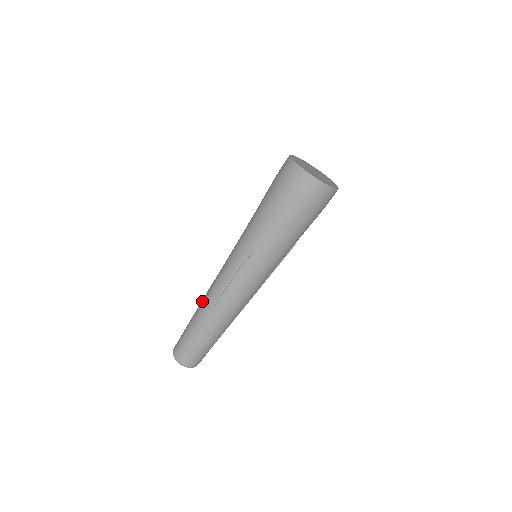
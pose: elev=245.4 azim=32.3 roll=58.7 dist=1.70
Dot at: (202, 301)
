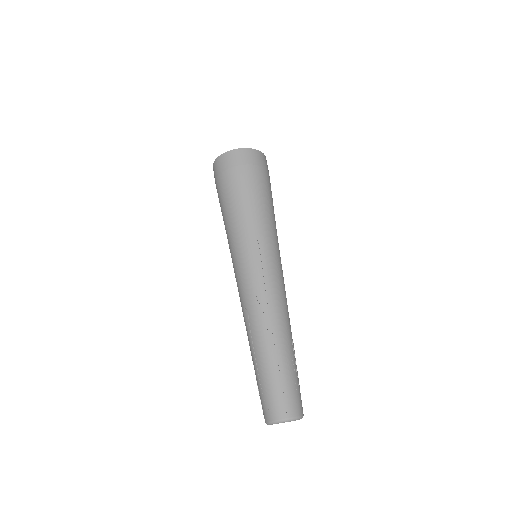
Dot at: (255, 333)
